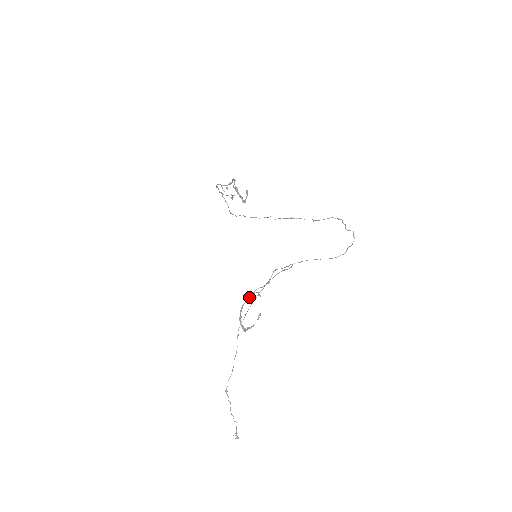
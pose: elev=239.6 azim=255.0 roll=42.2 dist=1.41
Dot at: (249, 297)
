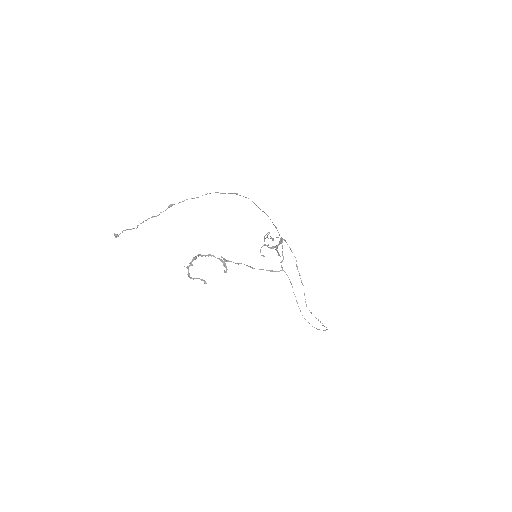
Dot at: (221, 260)
